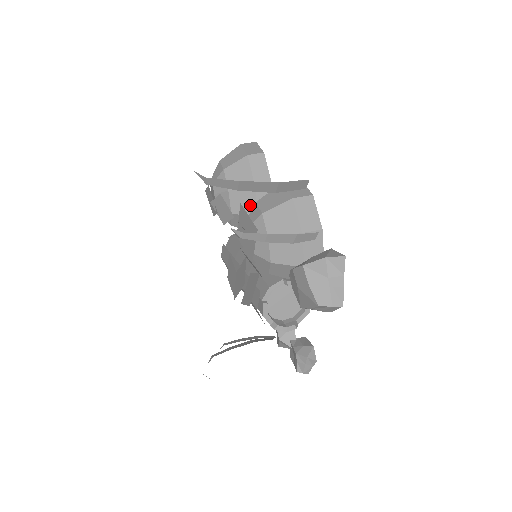
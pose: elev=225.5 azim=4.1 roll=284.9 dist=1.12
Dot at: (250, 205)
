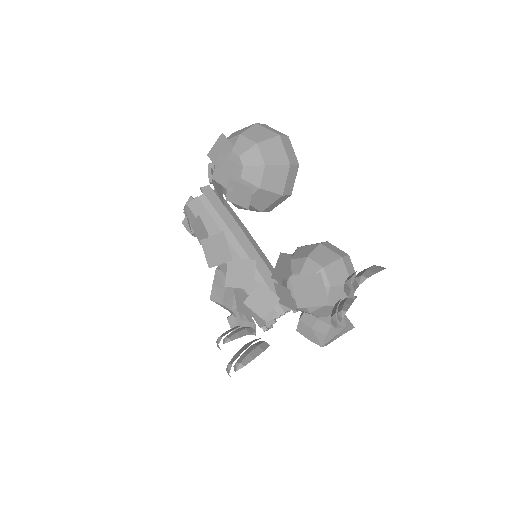
Dot at: (265, 204)
